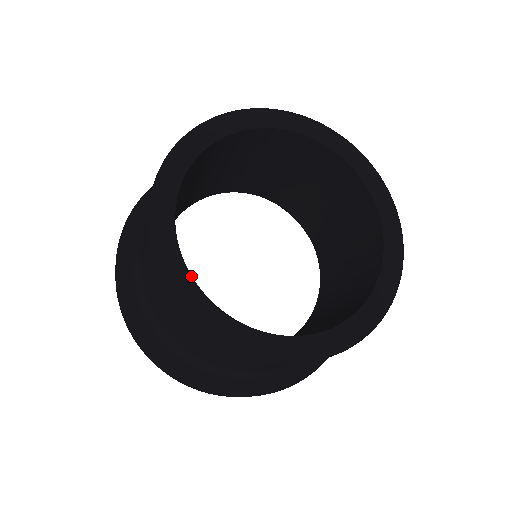
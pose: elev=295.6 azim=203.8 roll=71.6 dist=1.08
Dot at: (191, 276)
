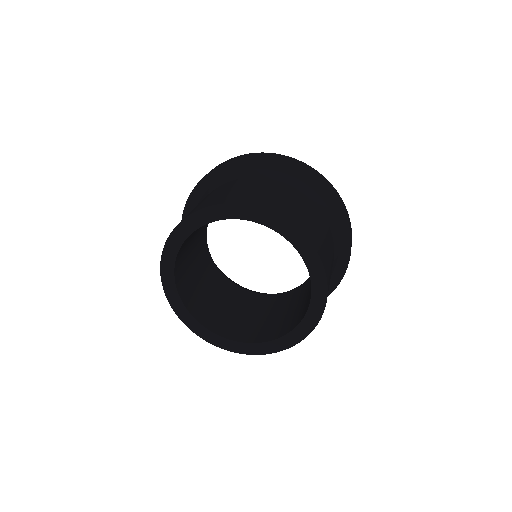
Dot at: (231, 340)
